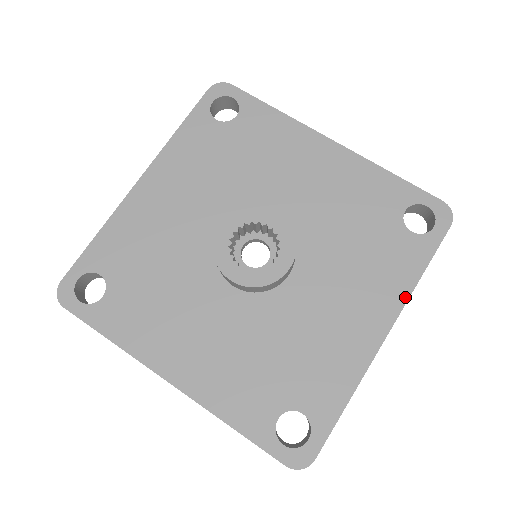
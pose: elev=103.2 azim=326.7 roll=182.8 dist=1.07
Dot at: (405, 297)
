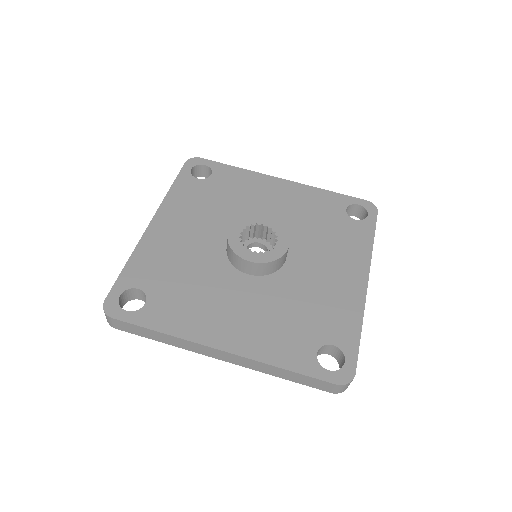
Dot at: (369, 257)
